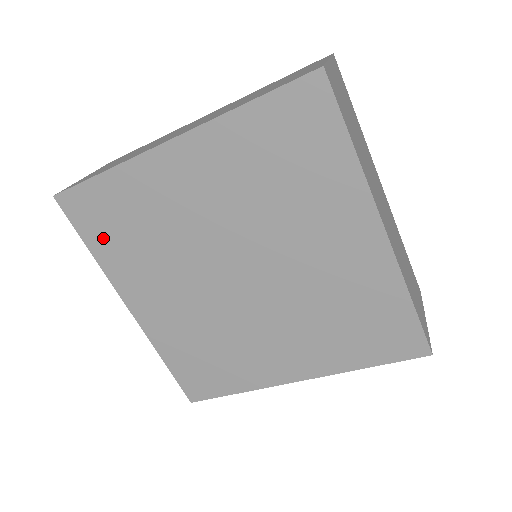
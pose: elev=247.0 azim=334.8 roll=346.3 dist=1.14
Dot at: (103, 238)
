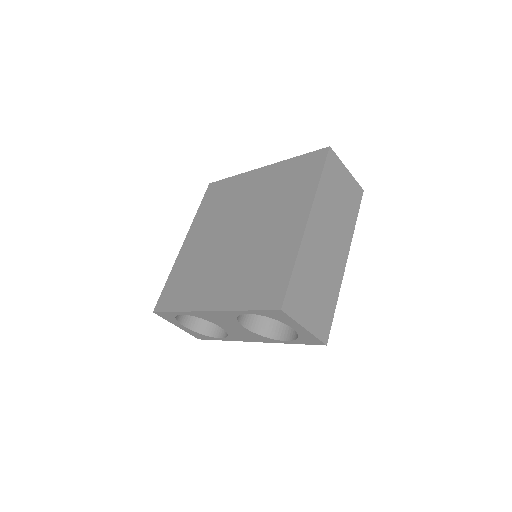
Dot at: (207, 204)
